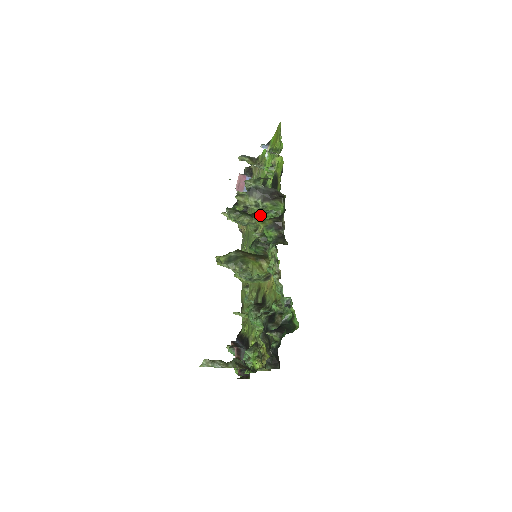
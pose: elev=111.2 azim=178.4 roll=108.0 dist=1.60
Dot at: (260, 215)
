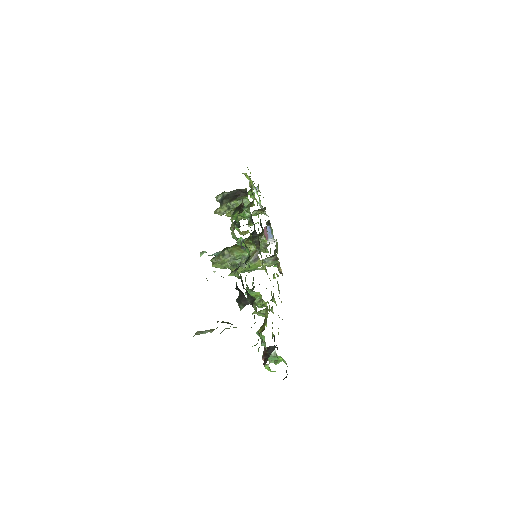
Dot at: (262, 232)
